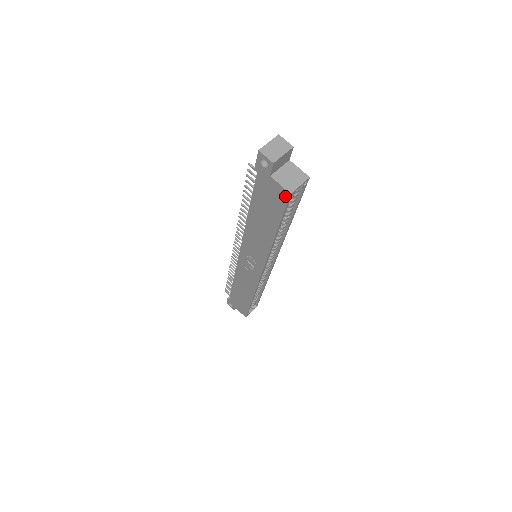
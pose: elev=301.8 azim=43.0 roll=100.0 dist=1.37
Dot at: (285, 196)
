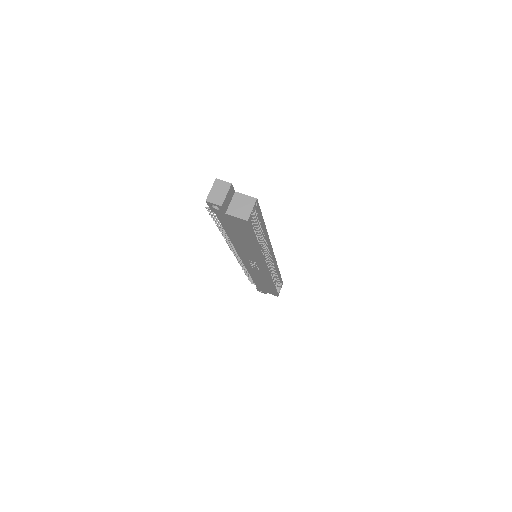
Dot at: (245, 223)
